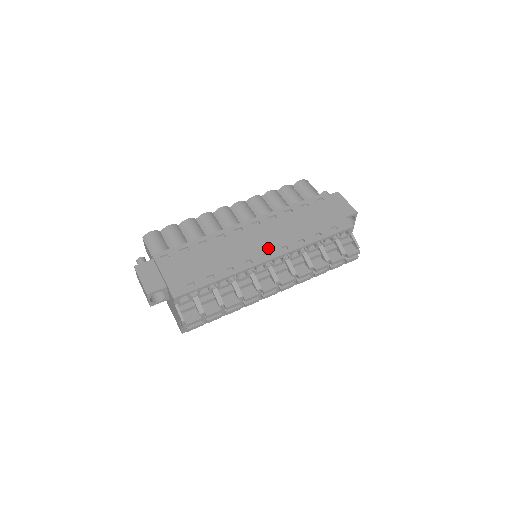
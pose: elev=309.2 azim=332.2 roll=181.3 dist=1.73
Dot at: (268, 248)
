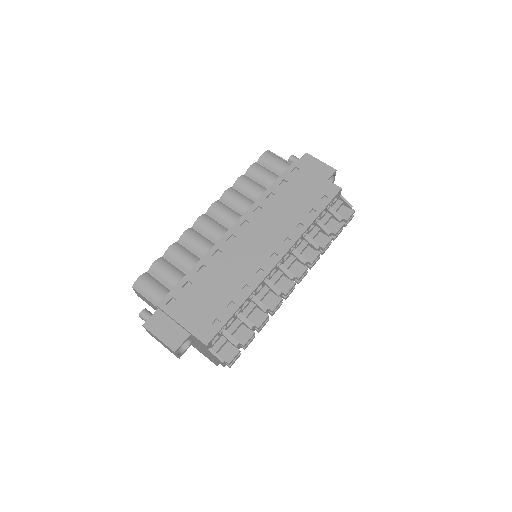
Dot at: (271, 248)
